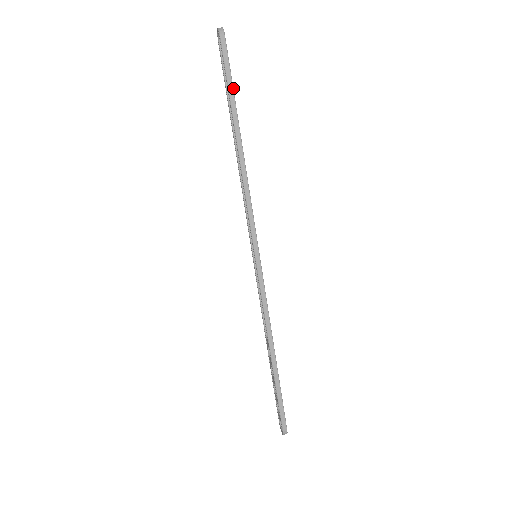
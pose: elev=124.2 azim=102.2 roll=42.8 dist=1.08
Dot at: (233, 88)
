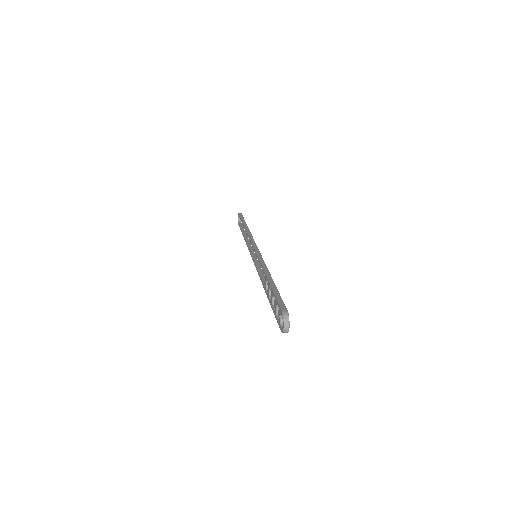
Dot at: occluded
